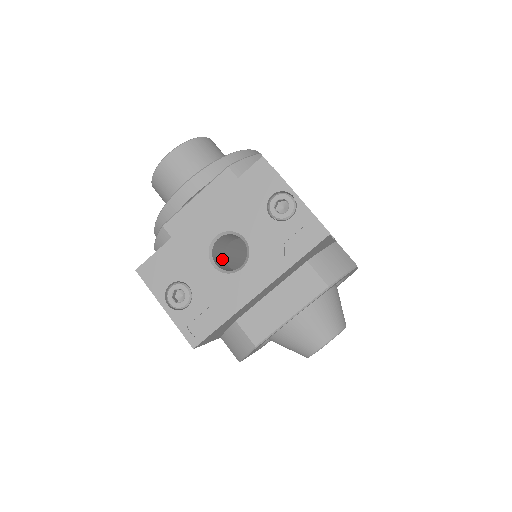
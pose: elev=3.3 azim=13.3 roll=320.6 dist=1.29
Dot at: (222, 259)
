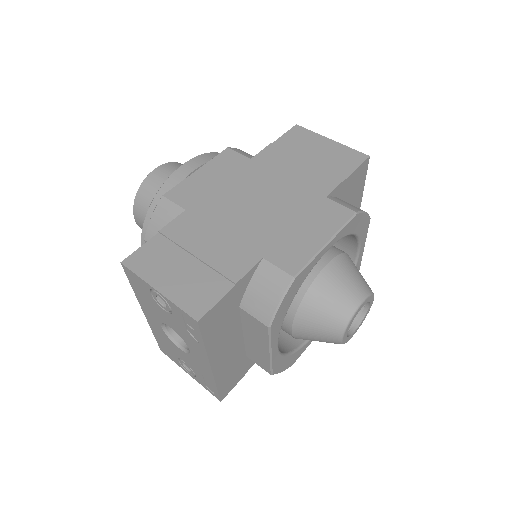
Dot at: occluded
